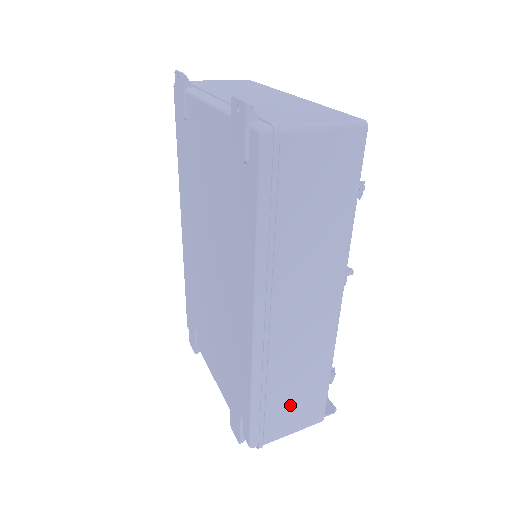
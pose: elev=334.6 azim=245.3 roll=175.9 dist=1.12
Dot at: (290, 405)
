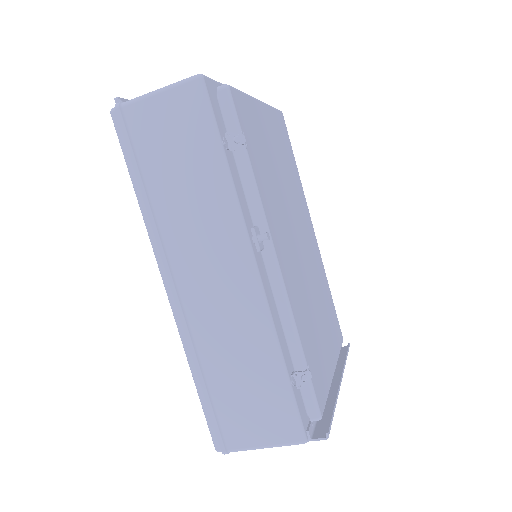
Dot at: (242, 402)
